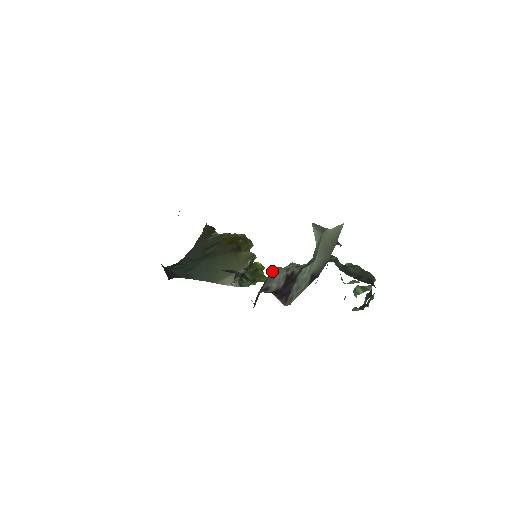
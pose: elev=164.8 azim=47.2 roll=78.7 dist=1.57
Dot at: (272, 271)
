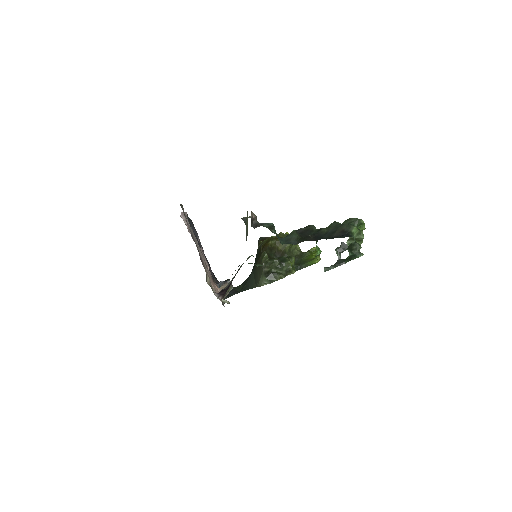
Dot at: occluded
